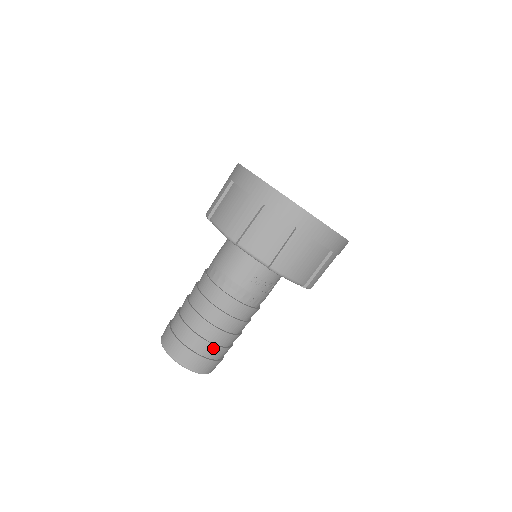
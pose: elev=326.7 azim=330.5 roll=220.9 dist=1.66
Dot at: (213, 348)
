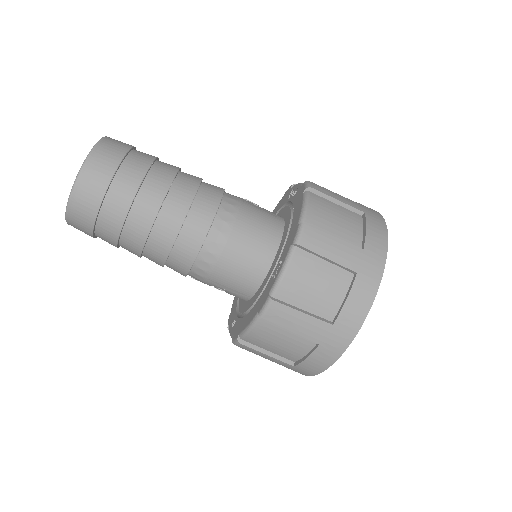
Dot at: (113, 245)
